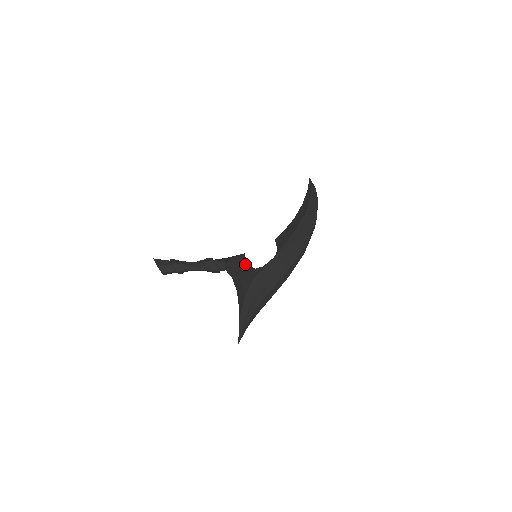
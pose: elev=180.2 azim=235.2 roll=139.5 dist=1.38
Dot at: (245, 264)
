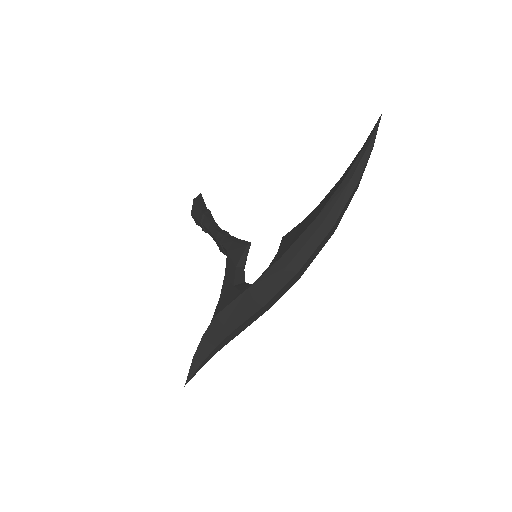
Dot at: (239, 267)
